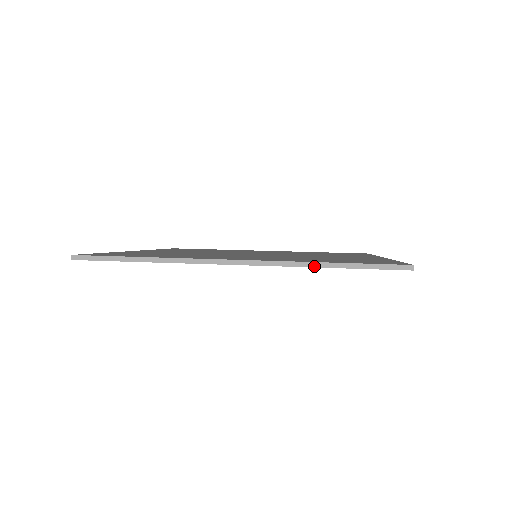
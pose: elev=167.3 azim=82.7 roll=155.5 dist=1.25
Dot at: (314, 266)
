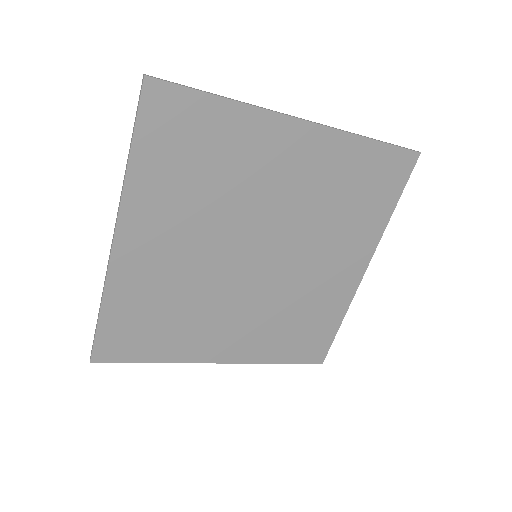
Dot at: (361, 136)
